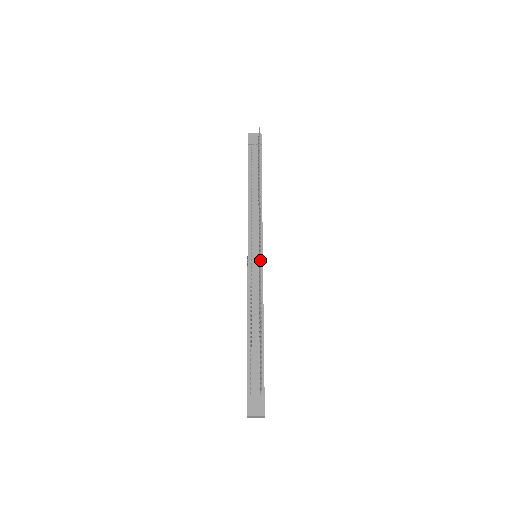
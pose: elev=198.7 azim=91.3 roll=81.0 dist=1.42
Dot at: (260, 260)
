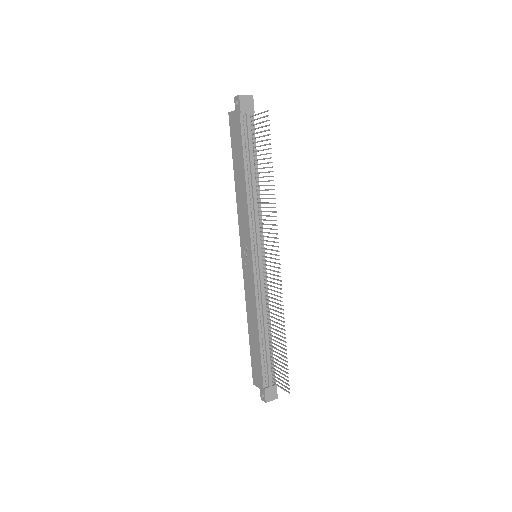
Dot at: (281, 285)
